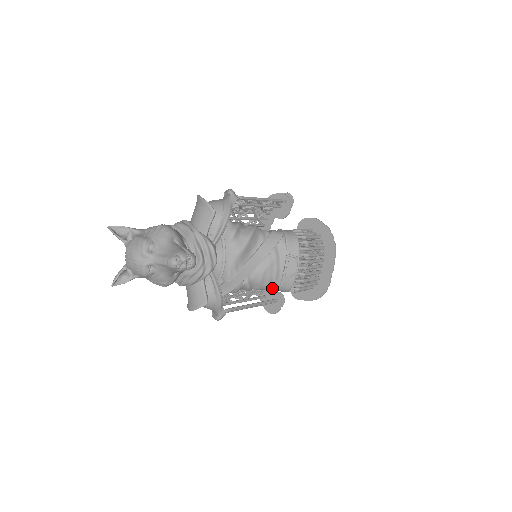
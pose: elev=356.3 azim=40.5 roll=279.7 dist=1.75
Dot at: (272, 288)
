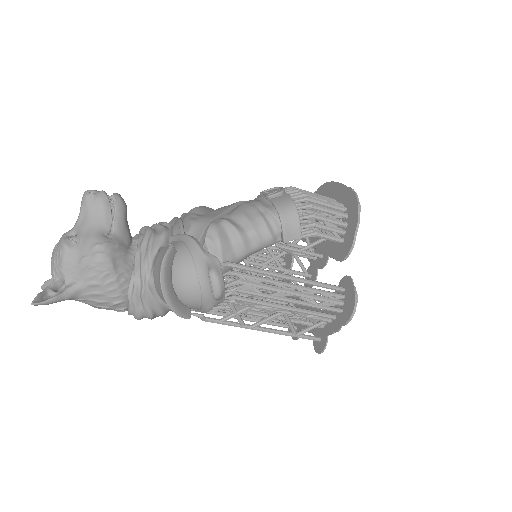
Dot at: (272, 220)
